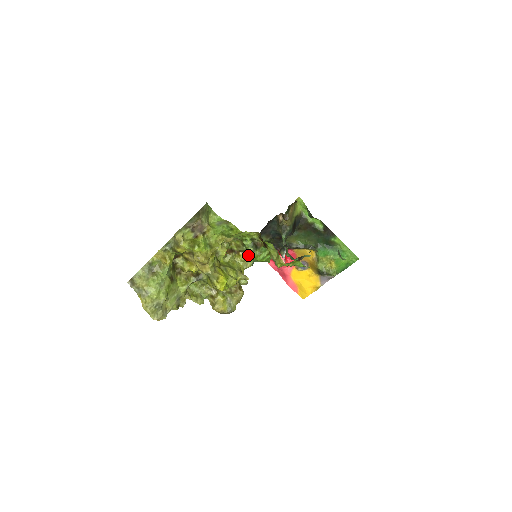
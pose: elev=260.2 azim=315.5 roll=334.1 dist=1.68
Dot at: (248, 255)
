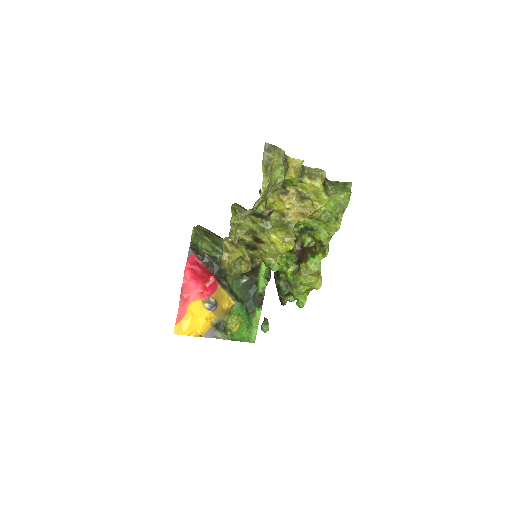
Dot at: occluded
